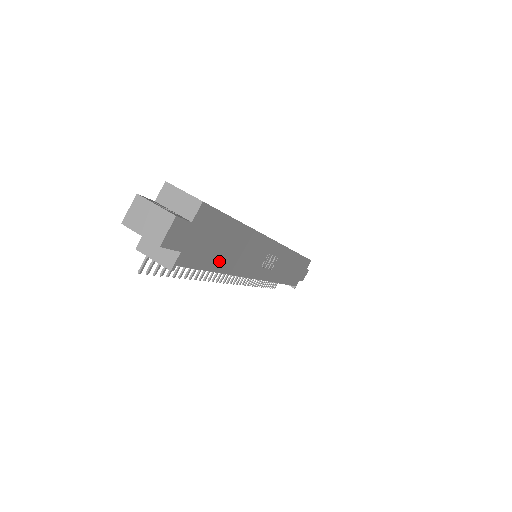
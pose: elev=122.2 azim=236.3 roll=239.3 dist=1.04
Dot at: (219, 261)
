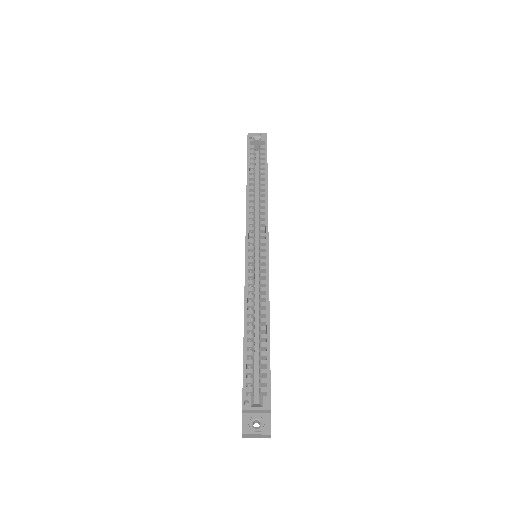
Dot at: occluded
